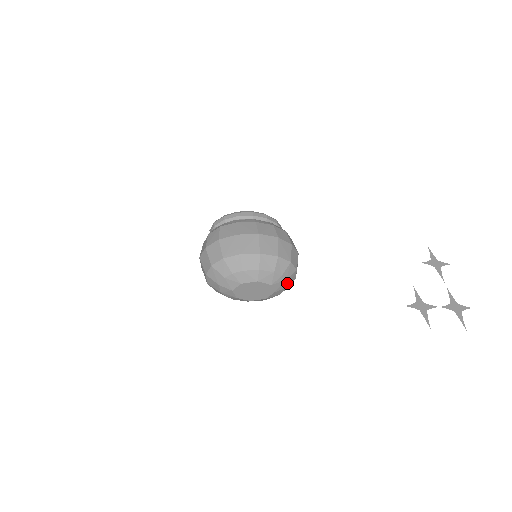
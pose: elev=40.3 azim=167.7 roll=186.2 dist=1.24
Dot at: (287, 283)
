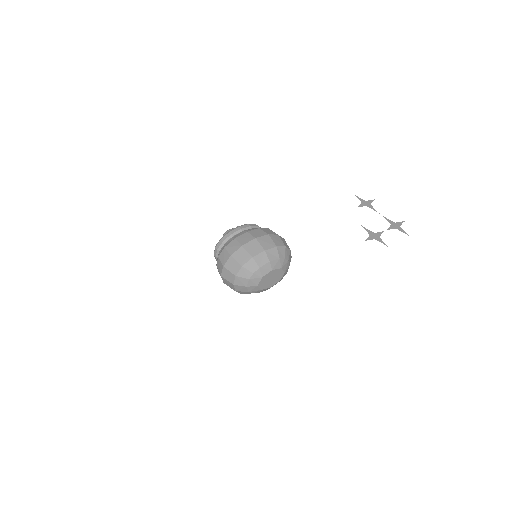
Dot at: (289, 262)
